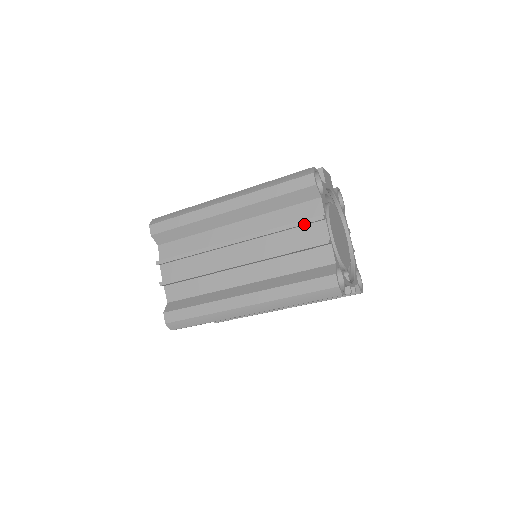
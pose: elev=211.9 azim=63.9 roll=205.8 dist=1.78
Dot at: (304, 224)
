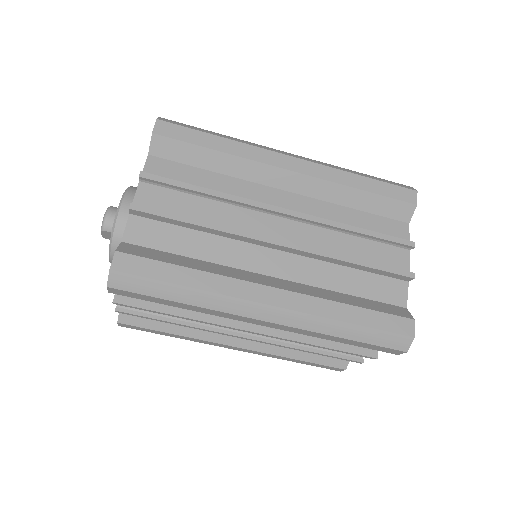
Dot at: (388, 240)
